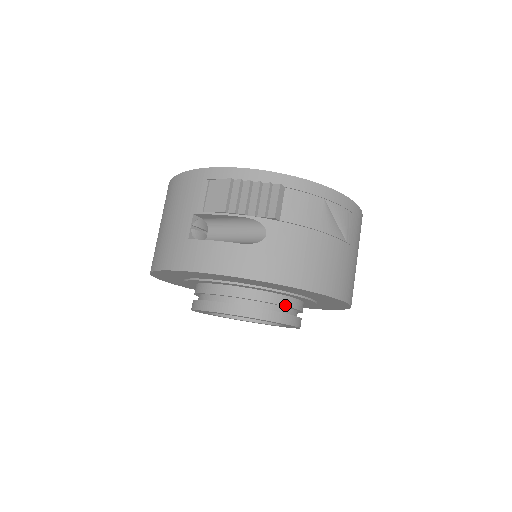
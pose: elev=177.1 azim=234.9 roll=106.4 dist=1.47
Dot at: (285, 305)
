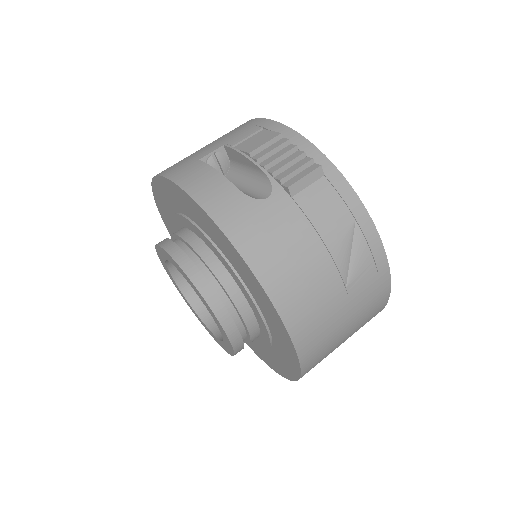
Dot at: (235, 302)
